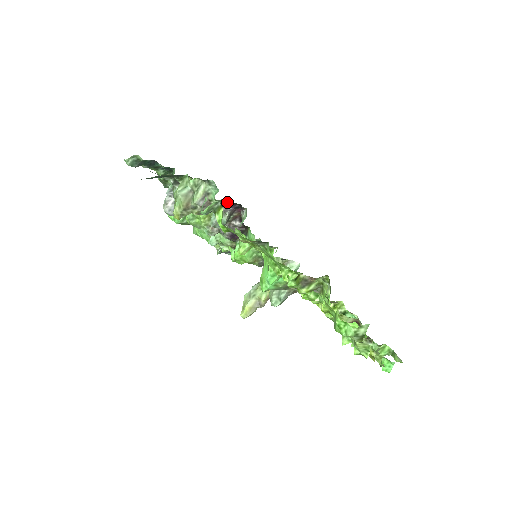
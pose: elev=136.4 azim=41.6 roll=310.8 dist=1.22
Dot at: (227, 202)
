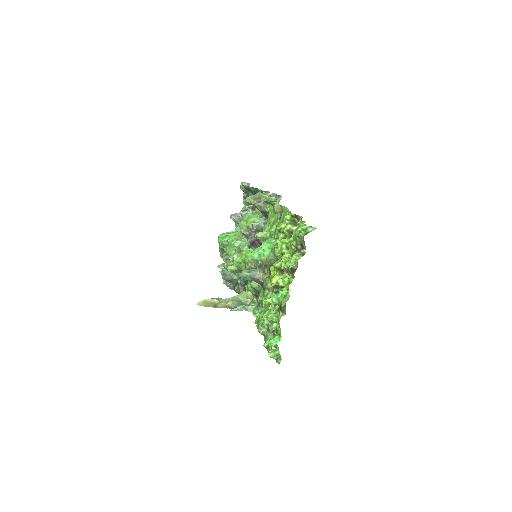
Dot at: occluded
